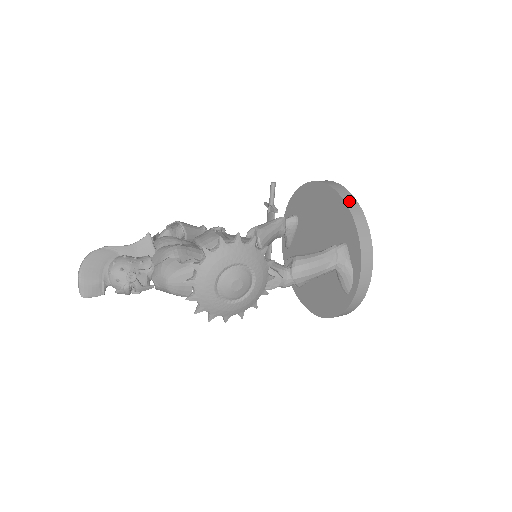
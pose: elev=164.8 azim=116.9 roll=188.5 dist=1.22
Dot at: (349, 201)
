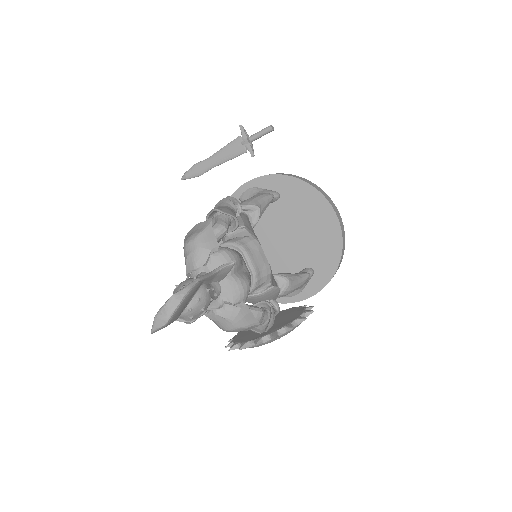
Dot at: (343, 249)
